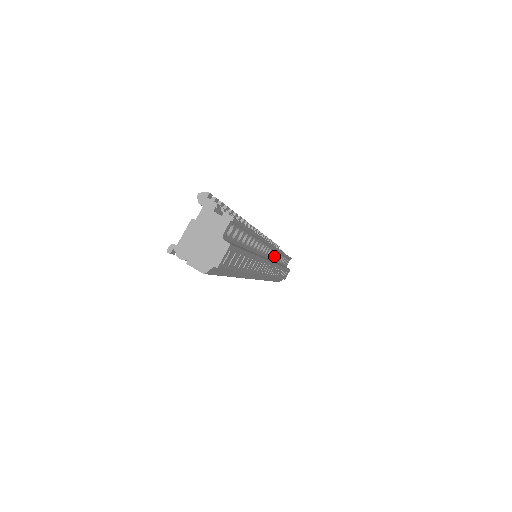
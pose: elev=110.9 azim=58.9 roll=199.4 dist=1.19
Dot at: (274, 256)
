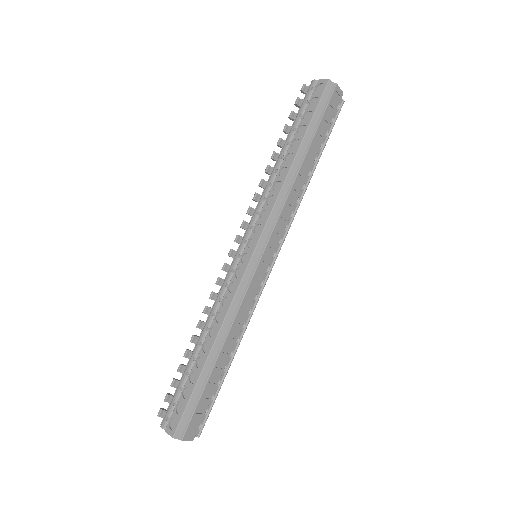
Dot at: occluded
